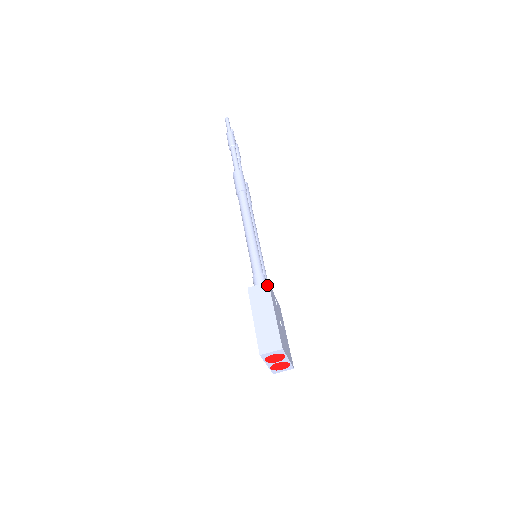
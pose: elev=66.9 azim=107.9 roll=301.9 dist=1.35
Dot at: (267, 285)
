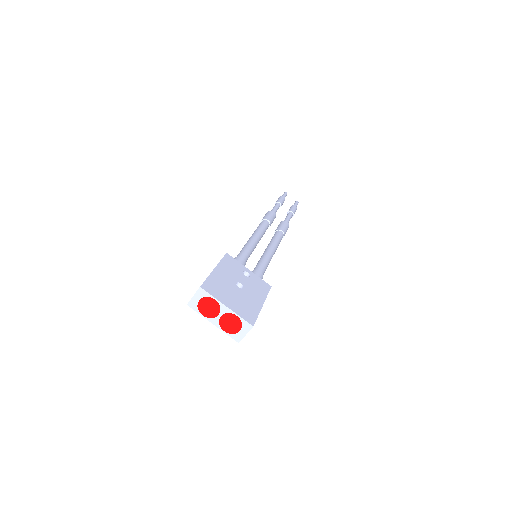
Dot at: (224, 255)
